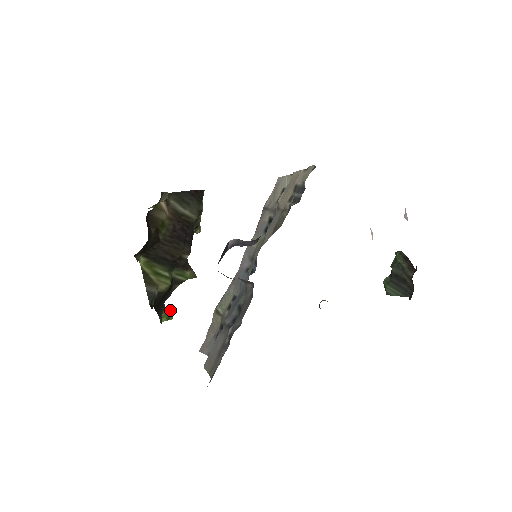
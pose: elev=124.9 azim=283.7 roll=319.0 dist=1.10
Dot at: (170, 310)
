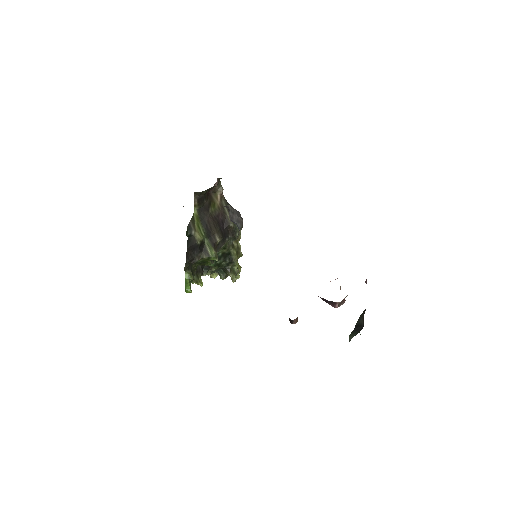
Dot at: occluded
